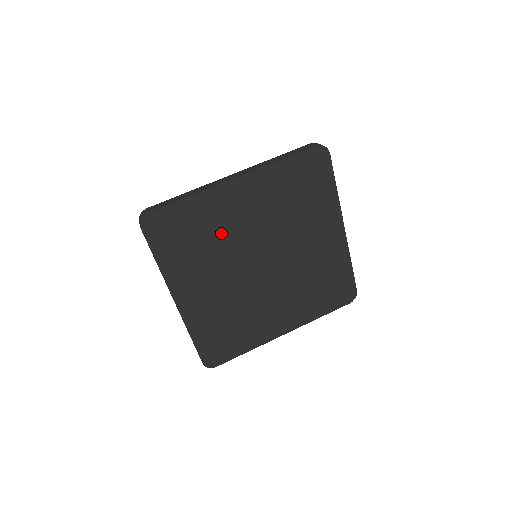
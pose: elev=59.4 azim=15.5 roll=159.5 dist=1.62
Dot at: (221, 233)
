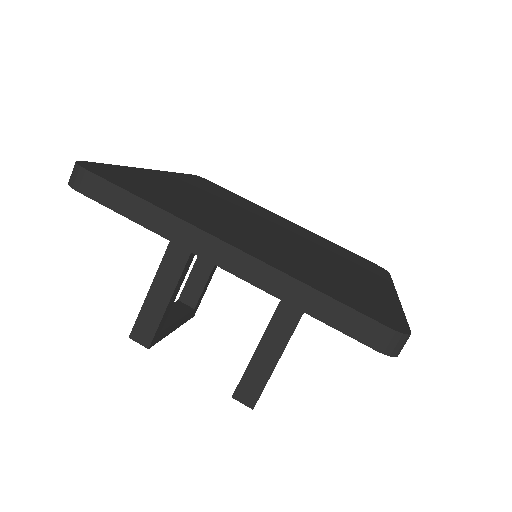
Dot at: (190, 198)
